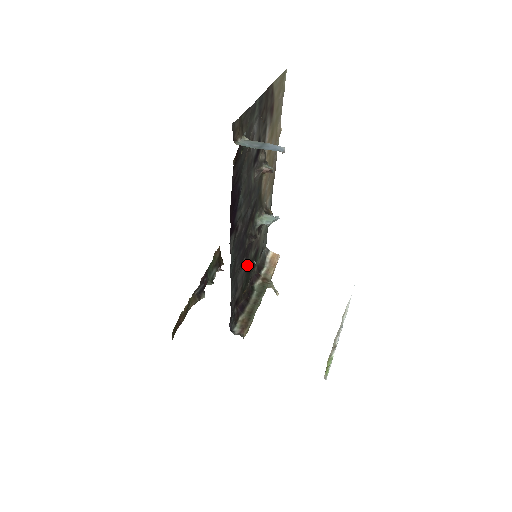
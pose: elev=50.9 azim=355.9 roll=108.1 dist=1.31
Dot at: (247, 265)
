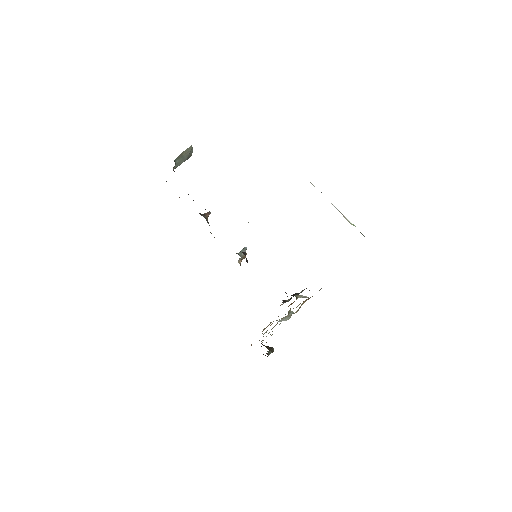
Dot at: occluded
